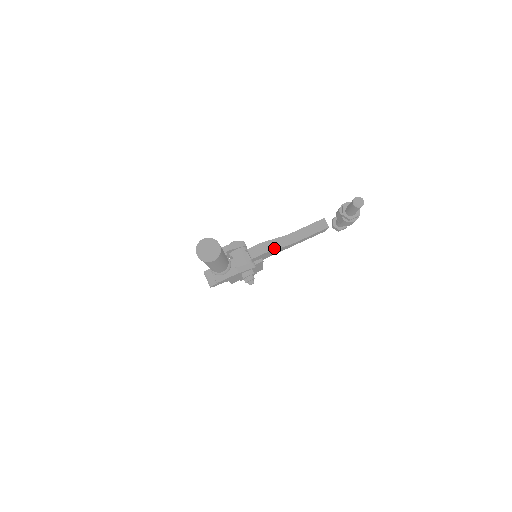
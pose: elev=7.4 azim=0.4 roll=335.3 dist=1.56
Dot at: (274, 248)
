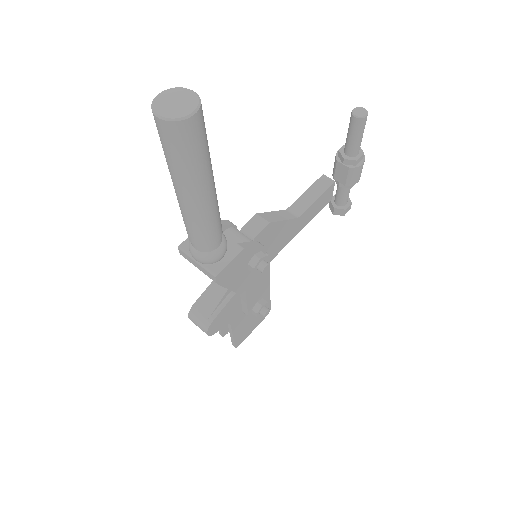
Dot at: (278, 219)
